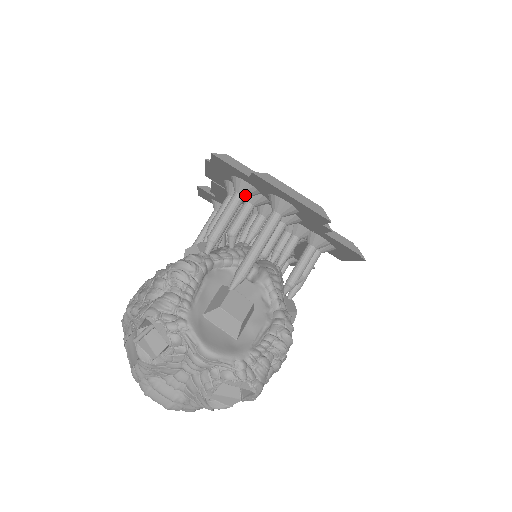
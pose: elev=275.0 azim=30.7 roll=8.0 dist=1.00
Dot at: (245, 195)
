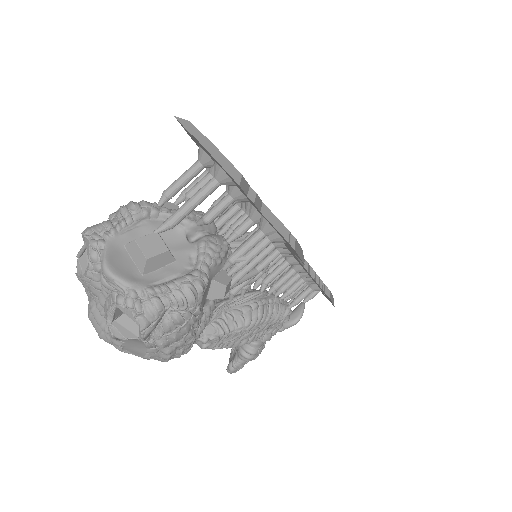
Dot at: (204, 163)
